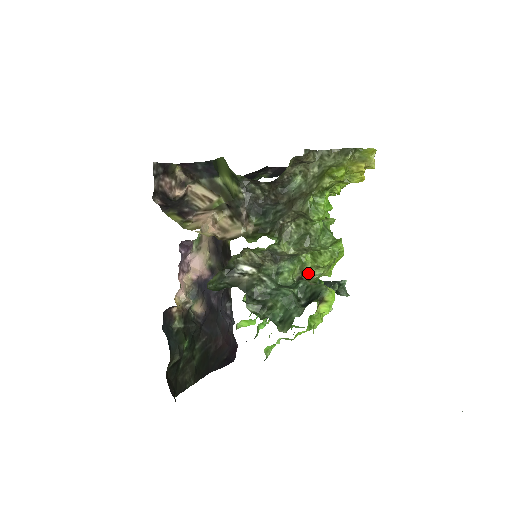
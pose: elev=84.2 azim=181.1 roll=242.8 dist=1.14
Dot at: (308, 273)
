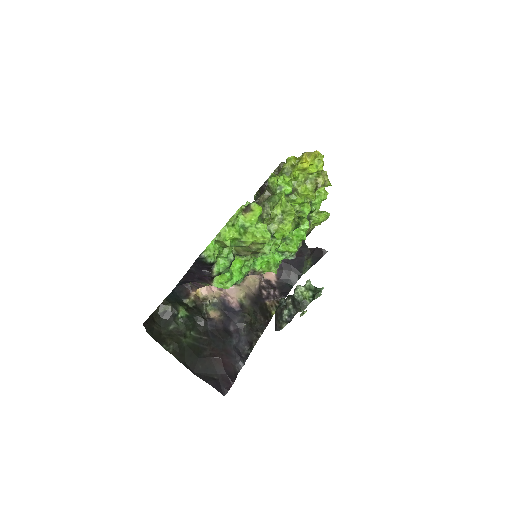
Dot at: occluded
